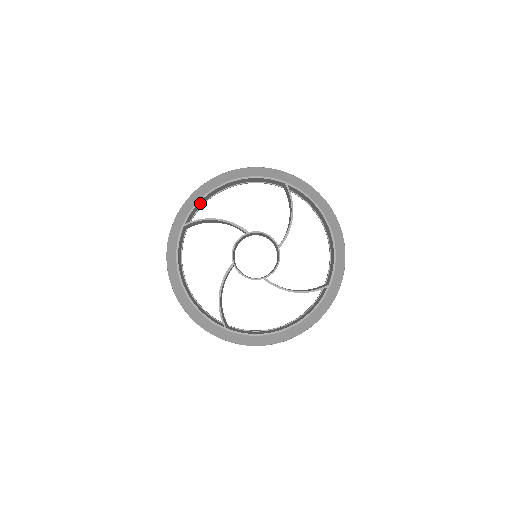
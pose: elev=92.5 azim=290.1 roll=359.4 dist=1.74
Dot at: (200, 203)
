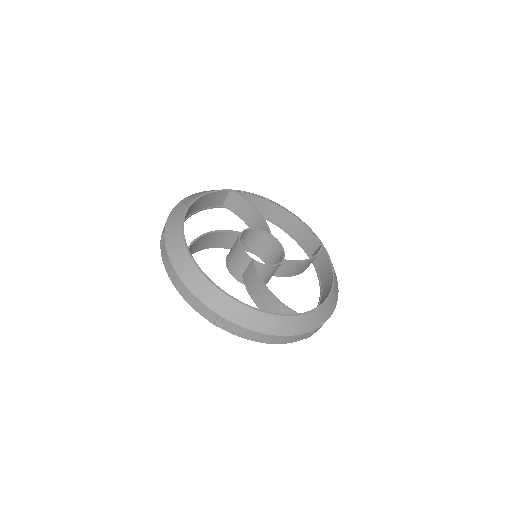
Dot at: occluded
